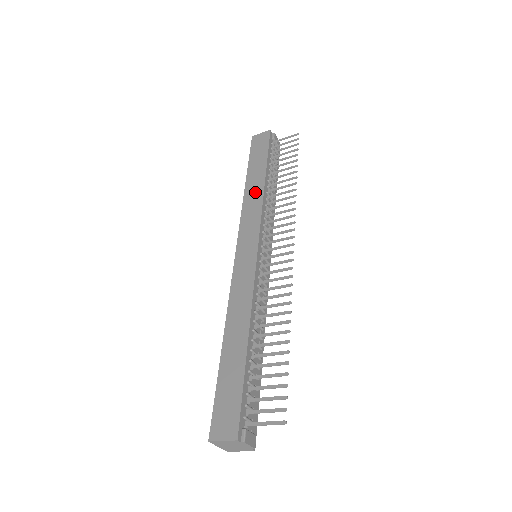
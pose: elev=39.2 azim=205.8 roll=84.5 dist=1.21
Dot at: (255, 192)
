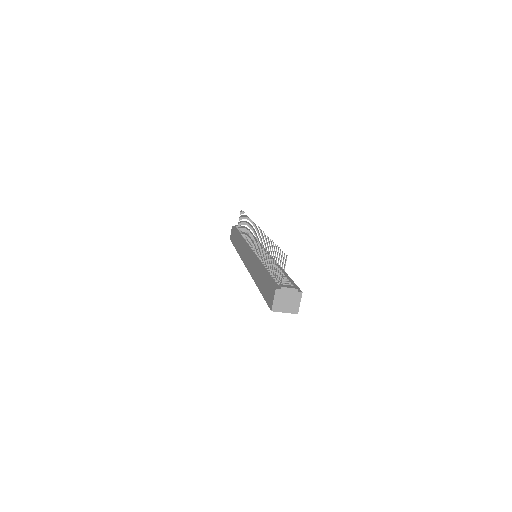
Dot at: (239, 244)
